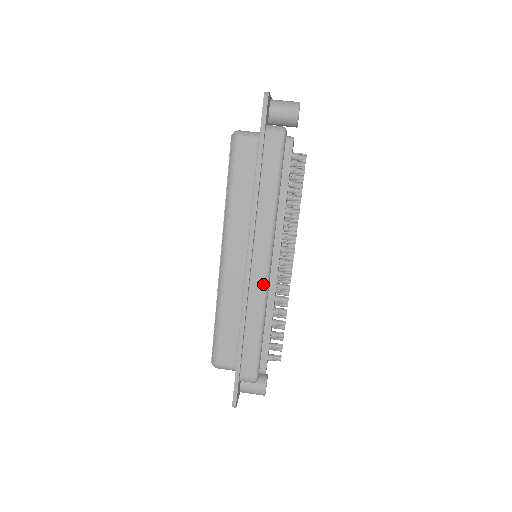
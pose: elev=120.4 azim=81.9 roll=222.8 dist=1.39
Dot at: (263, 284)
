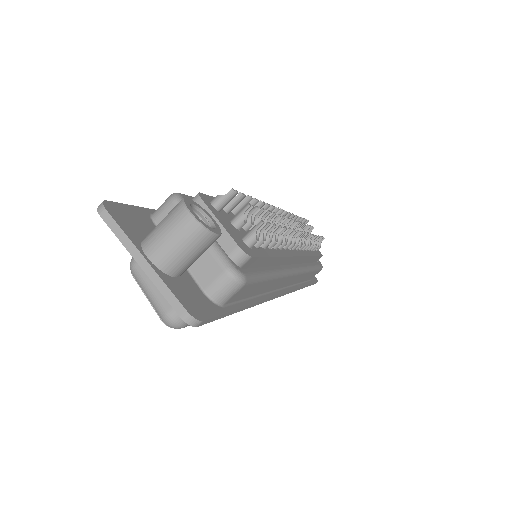
Dot at: (300, 275)
